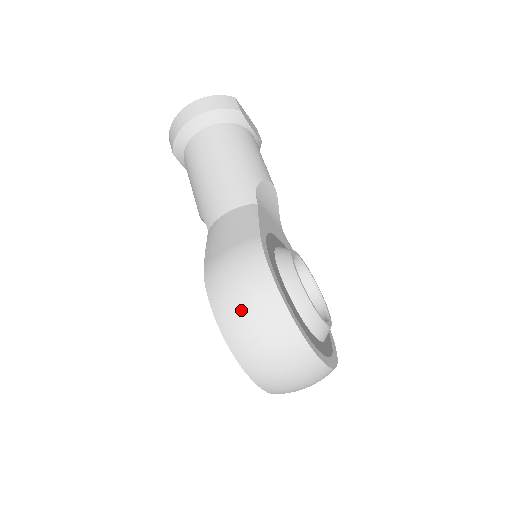
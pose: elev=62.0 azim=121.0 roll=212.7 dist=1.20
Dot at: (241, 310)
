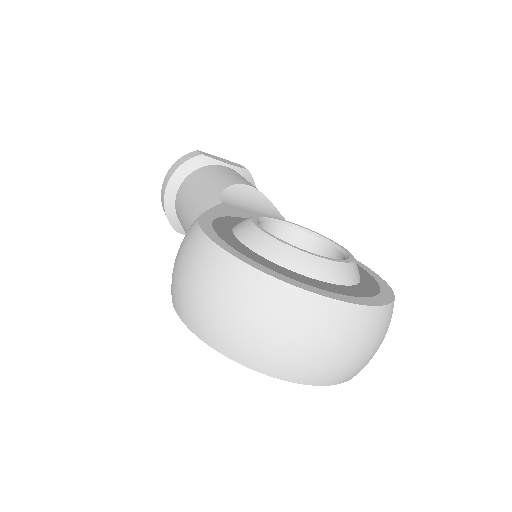
Dot at: (190, 290)
